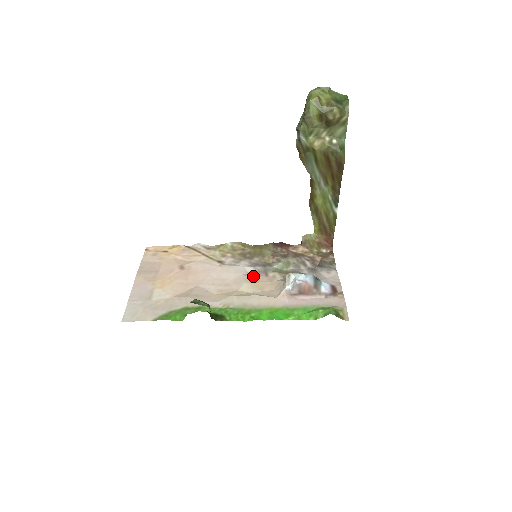
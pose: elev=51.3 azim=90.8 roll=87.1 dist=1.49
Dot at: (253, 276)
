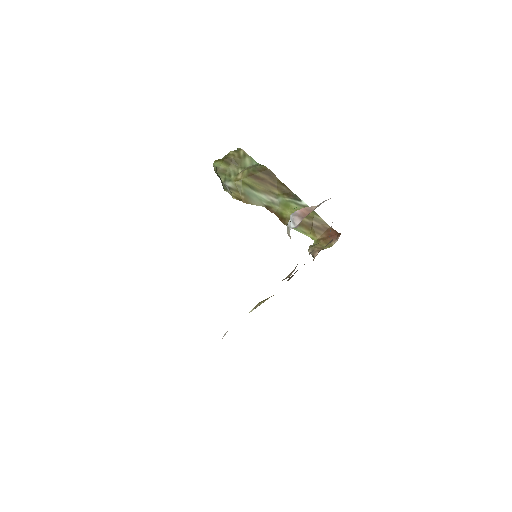
Dot at: occluded
